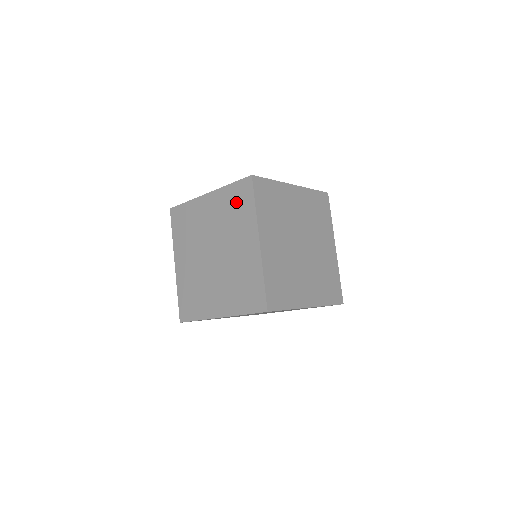
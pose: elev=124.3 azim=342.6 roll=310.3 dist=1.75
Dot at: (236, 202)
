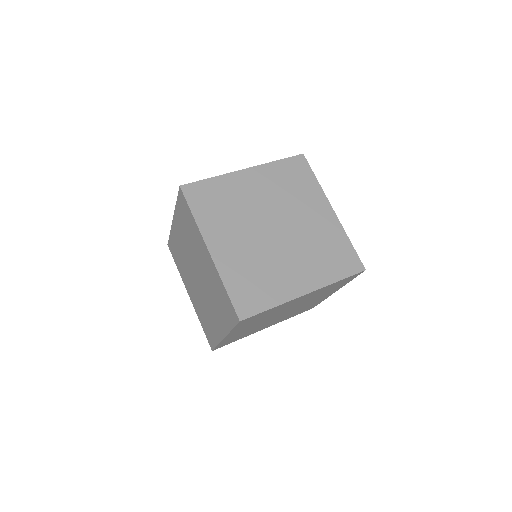
Dot at: (292, 176)
